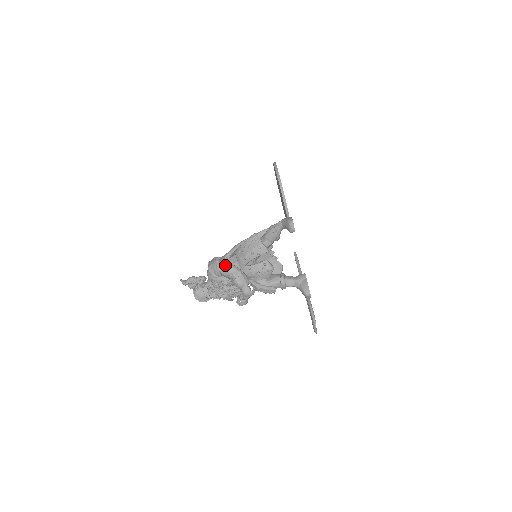
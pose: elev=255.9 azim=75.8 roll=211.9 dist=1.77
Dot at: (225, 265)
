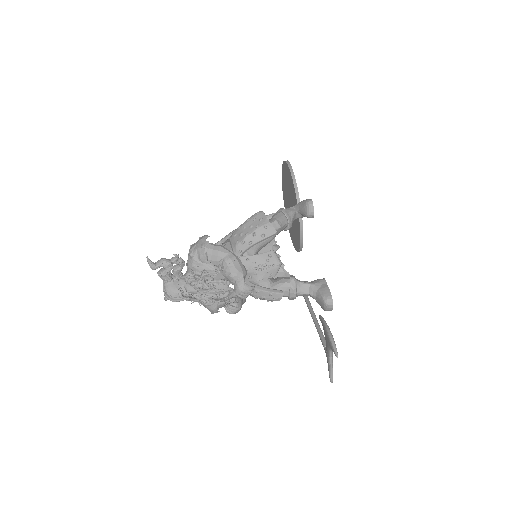
Dot at: (214, 246)
